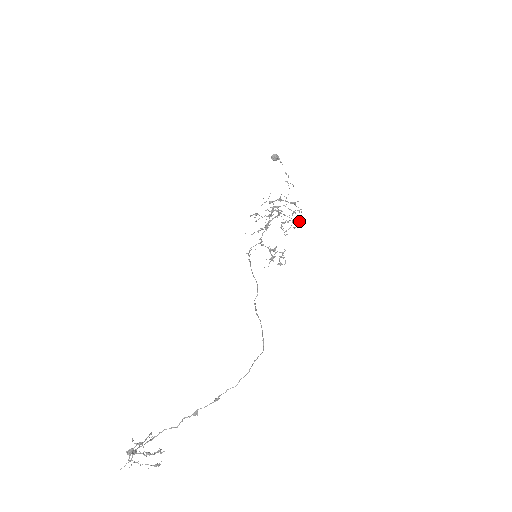
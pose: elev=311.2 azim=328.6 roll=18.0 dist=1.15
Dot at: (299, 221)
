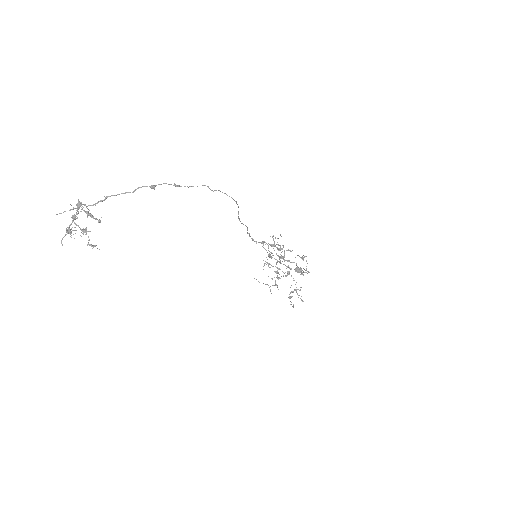
Dot at: occluded
